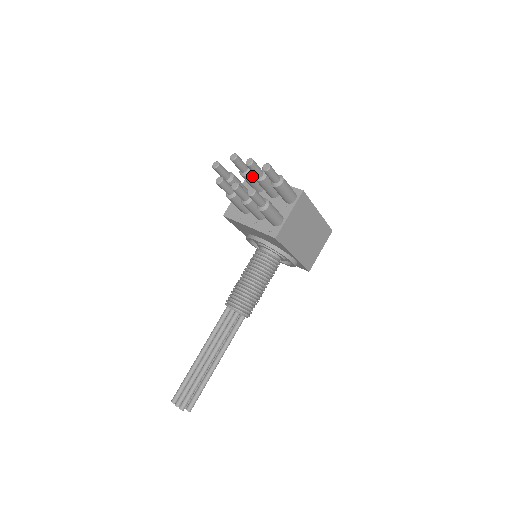
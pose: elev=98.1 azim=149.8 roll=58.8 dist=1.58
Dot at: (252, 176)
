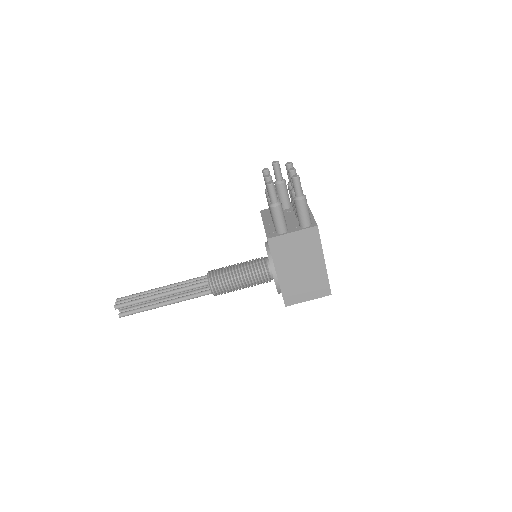
Dot at: occluded
